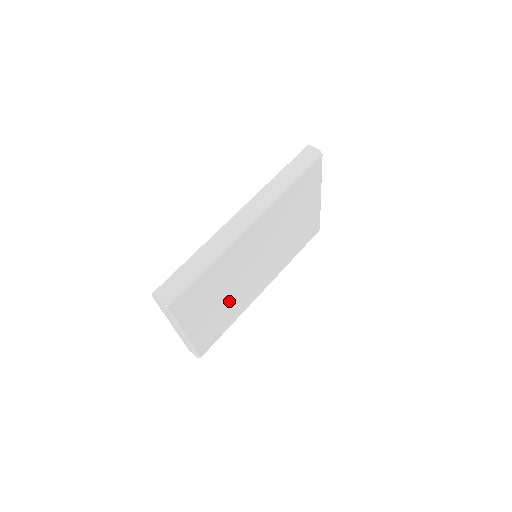
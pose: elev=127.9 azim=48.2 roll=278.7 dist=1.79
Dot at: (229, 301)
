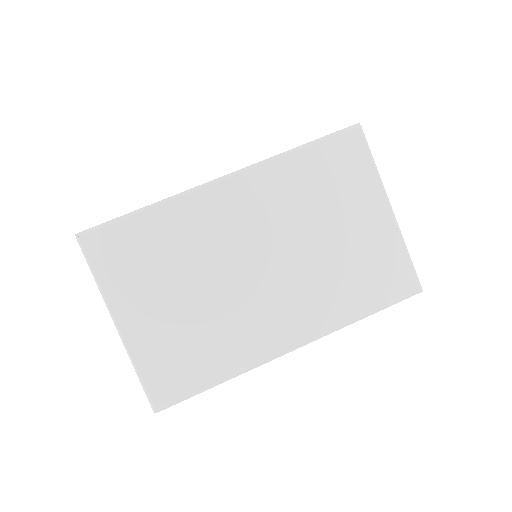
Dot at: (206, 315)
